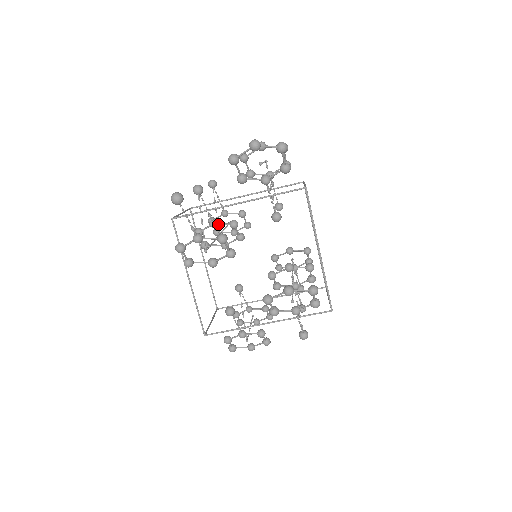
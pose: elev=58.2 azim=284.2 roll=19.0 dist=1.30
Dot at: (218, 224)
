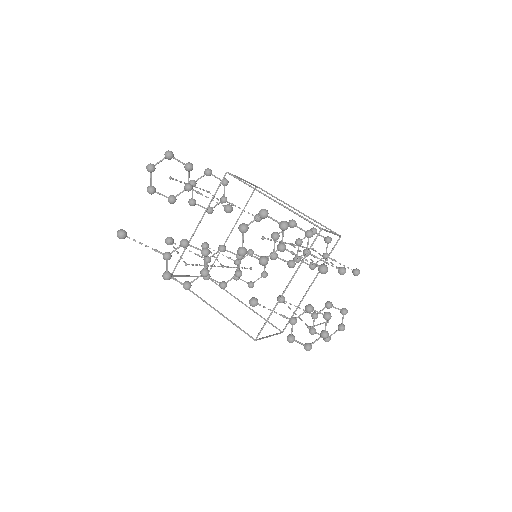
Dot at: (210, 257)
